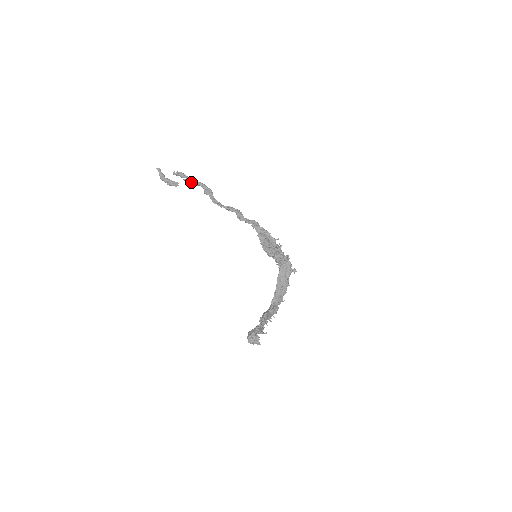
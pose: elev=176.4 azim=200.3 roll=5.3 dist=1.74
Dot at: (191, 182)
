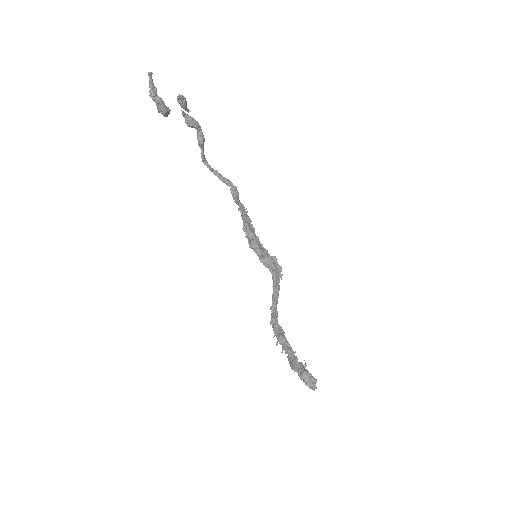
Dot at: (190, 119)
